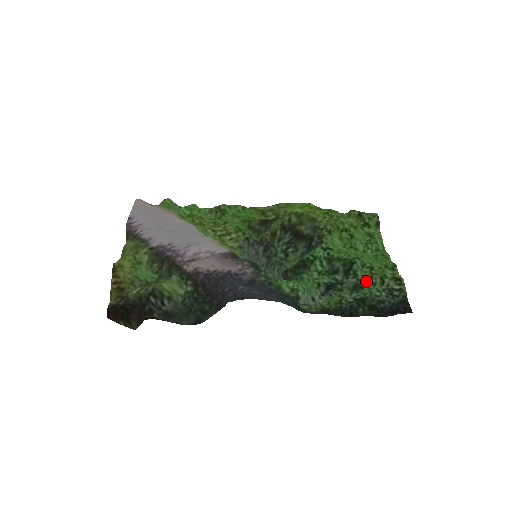
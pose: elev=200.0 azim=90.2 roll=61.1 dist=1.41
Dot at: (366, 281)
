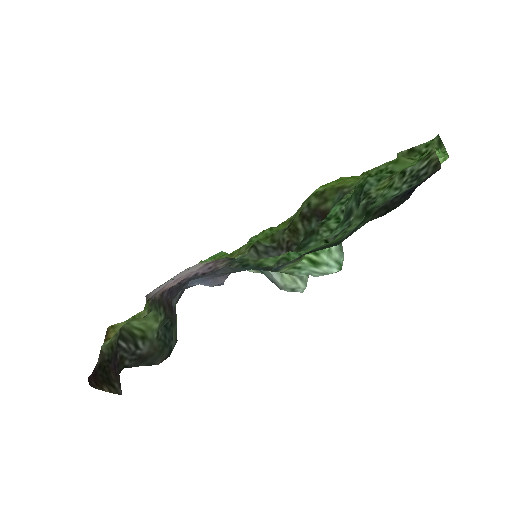
Dot at: (381, 192)
